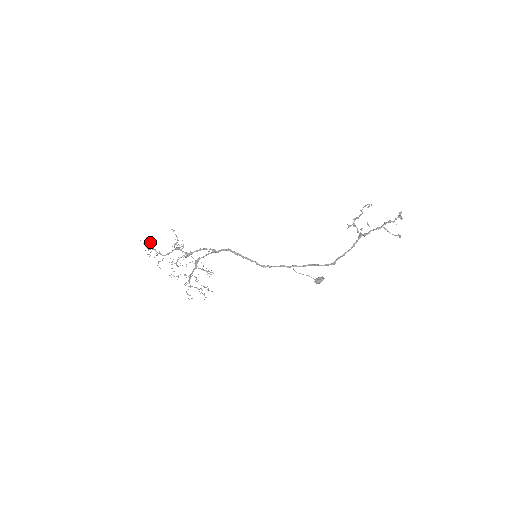
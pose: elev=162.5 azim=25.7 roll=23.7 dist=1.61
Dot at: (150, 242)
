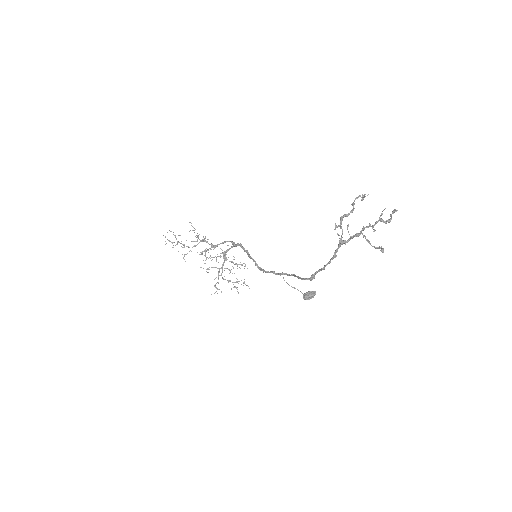
Dot at: (174, 235)
